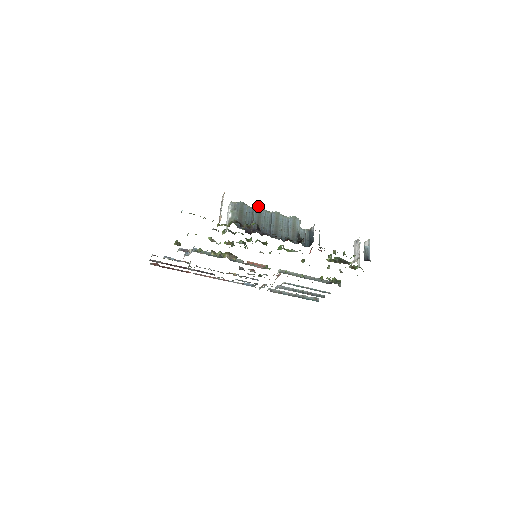
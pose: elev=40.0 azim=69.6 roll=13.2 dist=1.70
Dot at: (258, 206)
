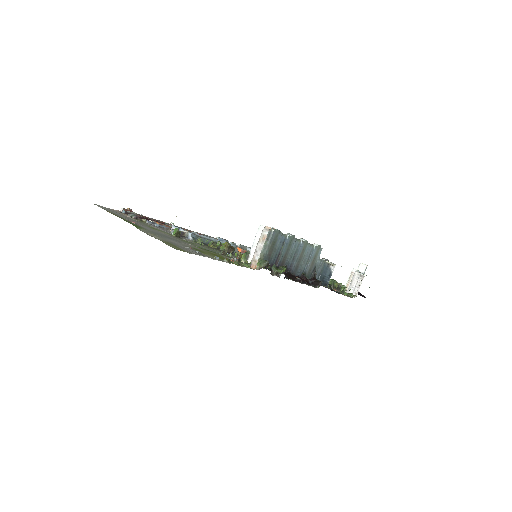
Dot at: occluded
